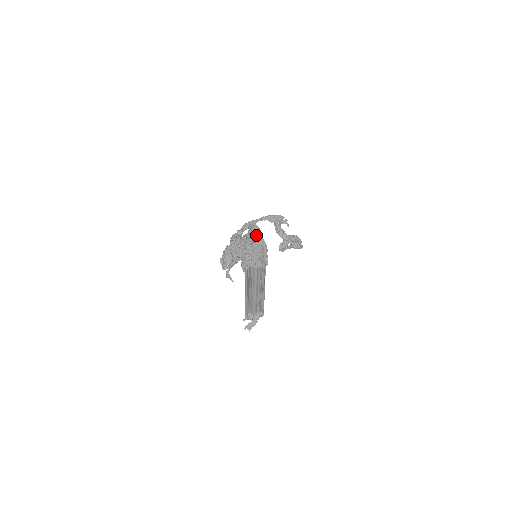
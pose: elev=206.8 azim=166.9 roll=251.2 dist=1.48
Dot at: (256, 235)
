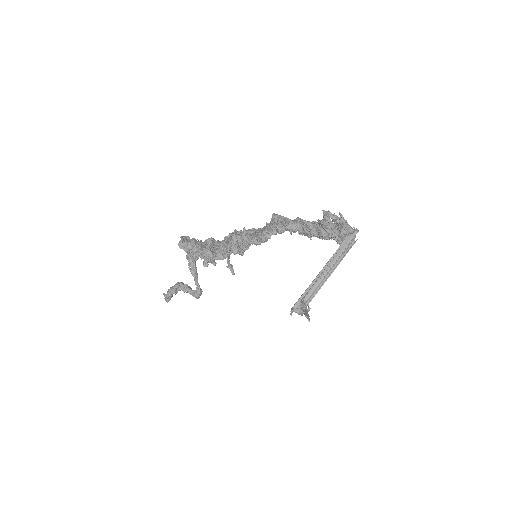
Dot at: occluded
